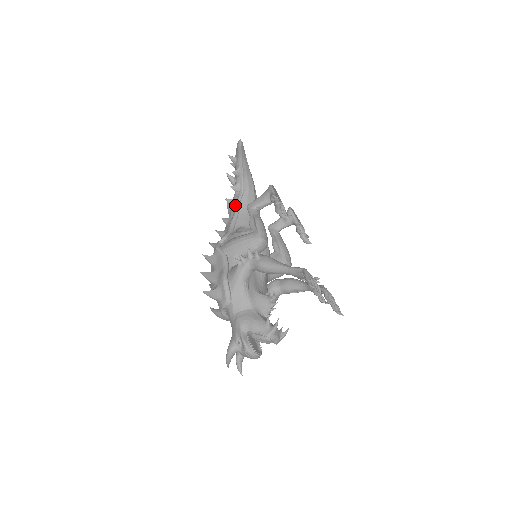
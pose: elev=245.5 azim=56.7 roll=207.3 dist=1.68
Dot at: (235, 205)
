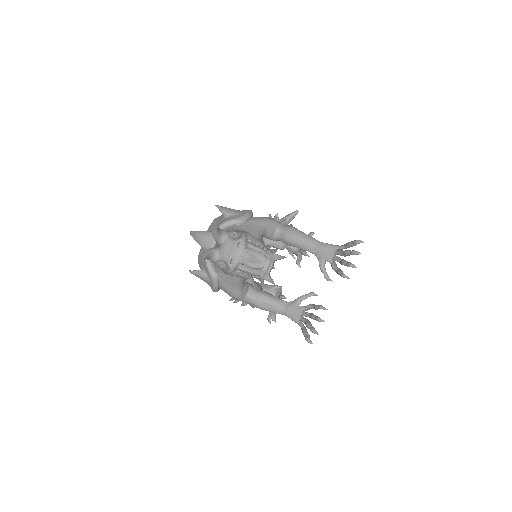
Dot at: occluded
